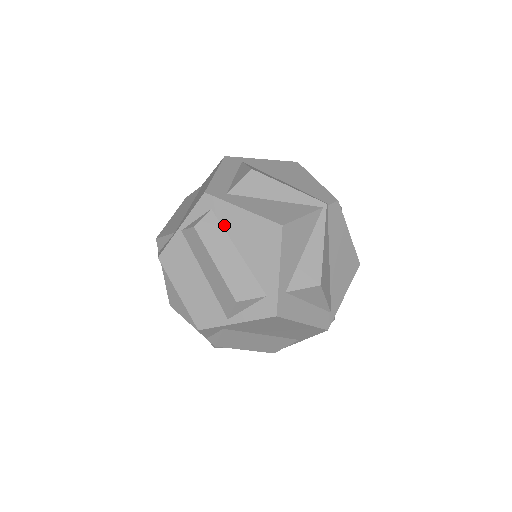
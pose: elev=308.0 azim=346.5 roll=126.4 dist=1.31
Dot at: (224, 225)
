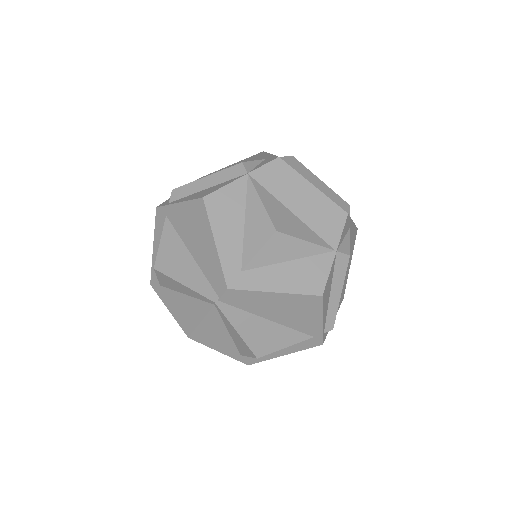
Dot at: occluded
